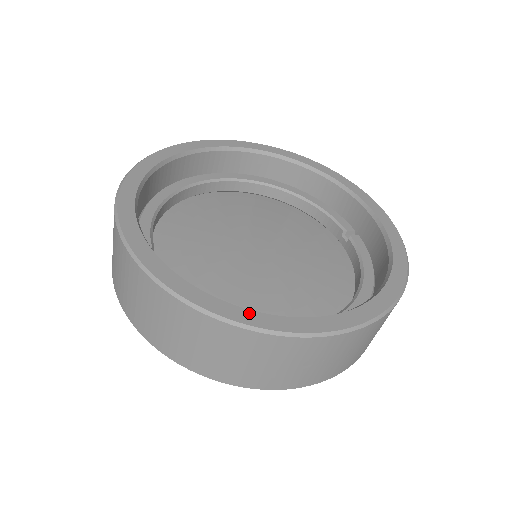
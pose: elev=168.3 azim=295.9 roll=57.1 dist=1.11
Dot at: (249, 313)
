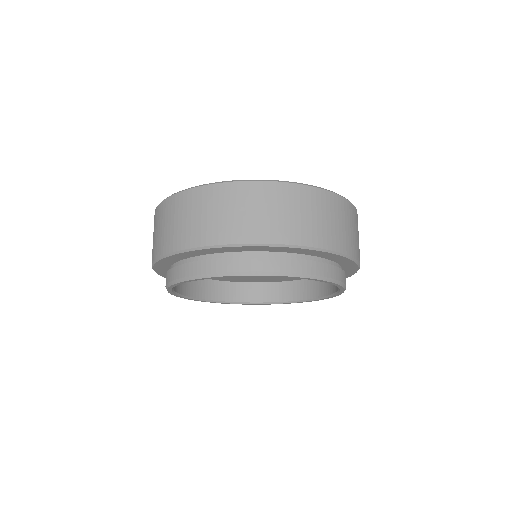
Dot at: occluded
